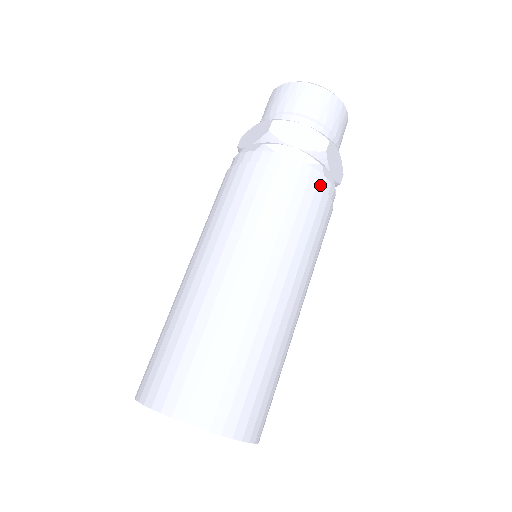
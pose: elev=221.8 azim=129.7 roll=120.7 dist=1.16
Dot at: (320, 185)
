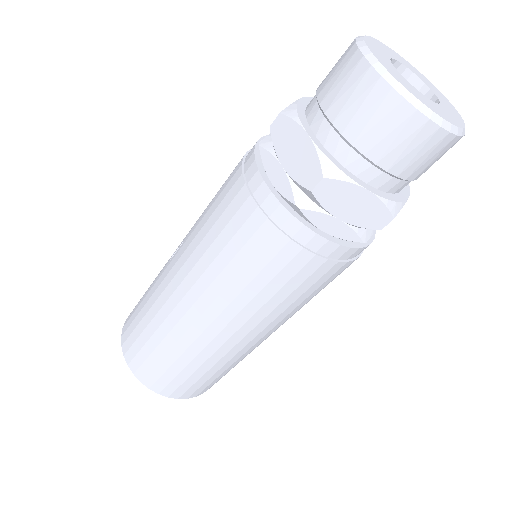
Dot at: (352, 256)
